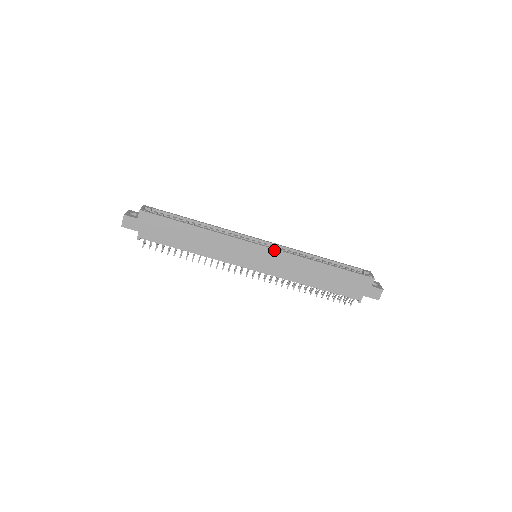
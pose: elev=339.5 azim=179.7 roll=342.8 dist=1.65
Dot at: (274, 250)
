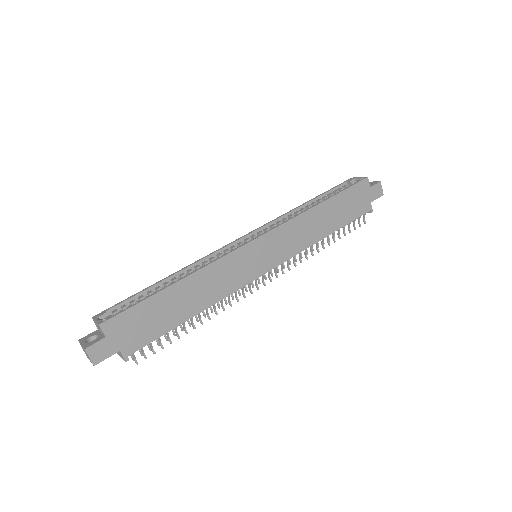
Dot at: (271, 231)
